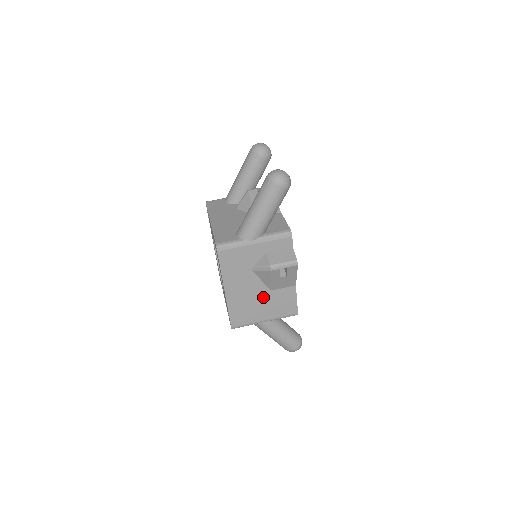
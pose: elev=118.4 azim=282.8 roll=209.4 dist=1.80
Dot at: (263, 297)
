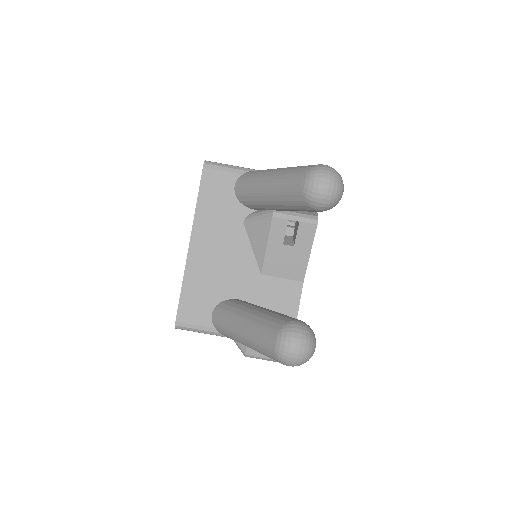
Dot at: occluded
